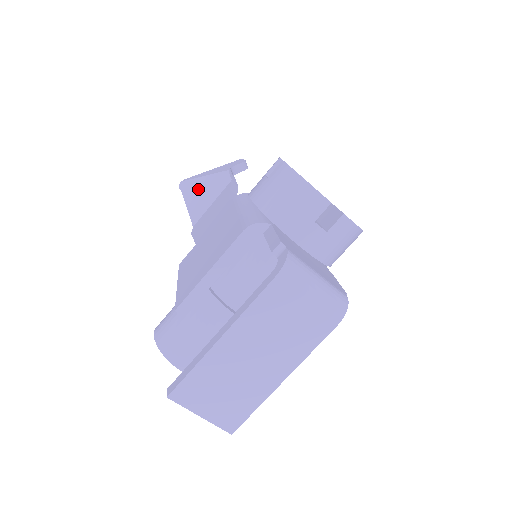
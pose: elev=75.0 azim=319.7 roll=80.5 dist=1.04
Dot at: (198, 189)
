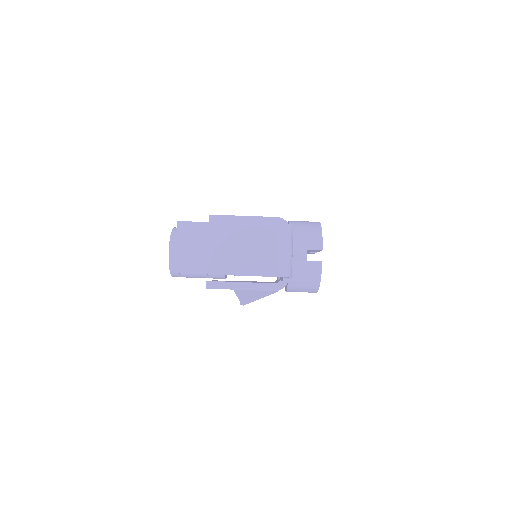
Dot at: occluded
